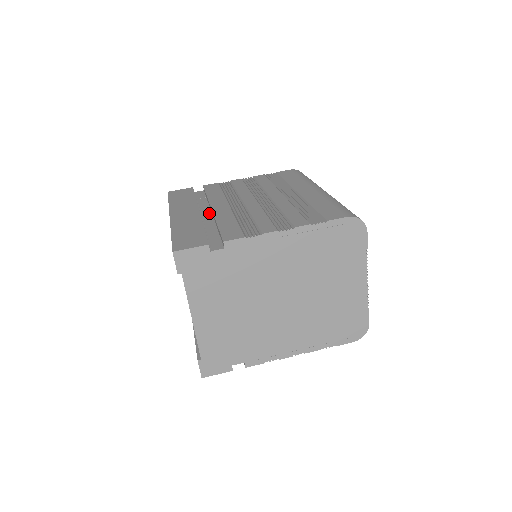
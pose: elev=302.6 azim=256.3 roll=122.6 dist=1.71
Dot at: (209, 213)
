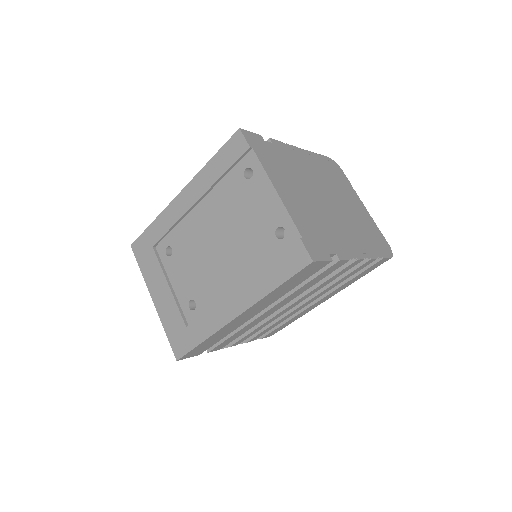
Dot at: occluded
